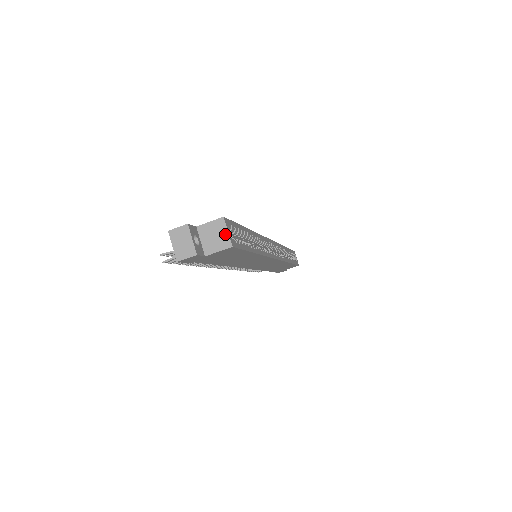
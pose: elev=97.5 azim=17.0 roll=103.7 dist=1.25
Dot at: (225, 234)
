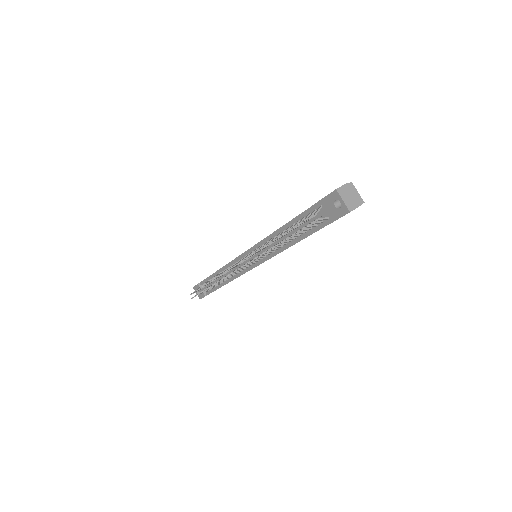
Dot at: (357, 194)
